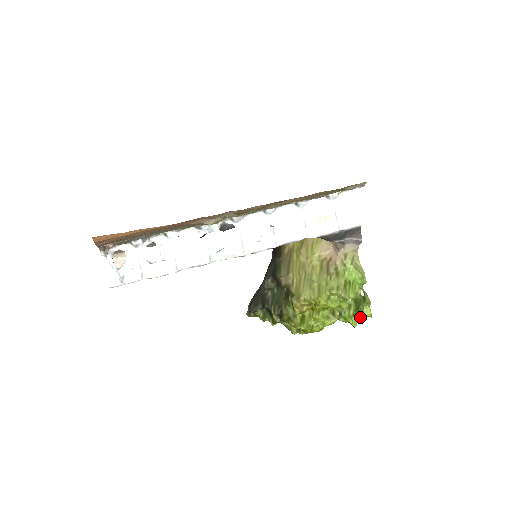
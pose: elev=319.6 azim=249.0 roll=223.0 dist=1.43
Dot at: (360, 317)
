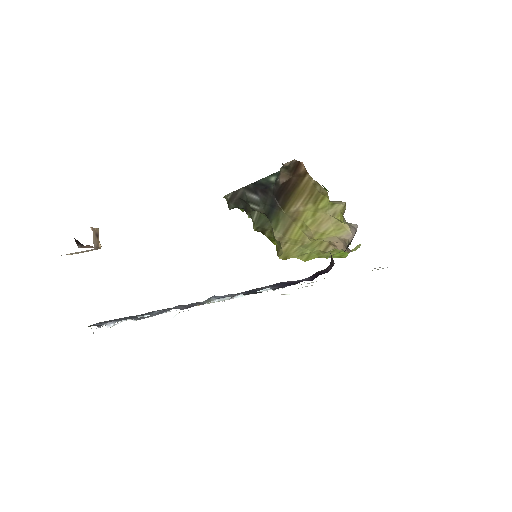
Dot at: occluded
